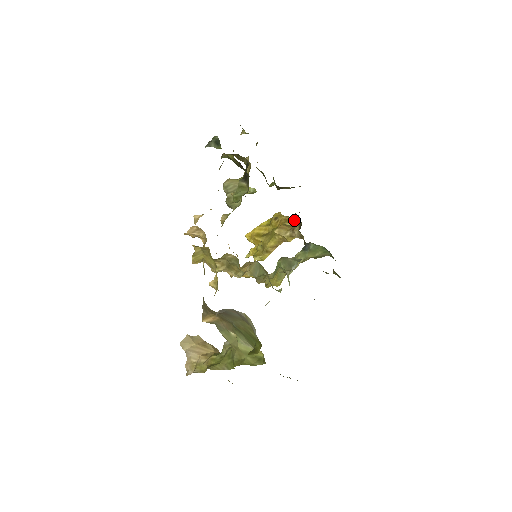
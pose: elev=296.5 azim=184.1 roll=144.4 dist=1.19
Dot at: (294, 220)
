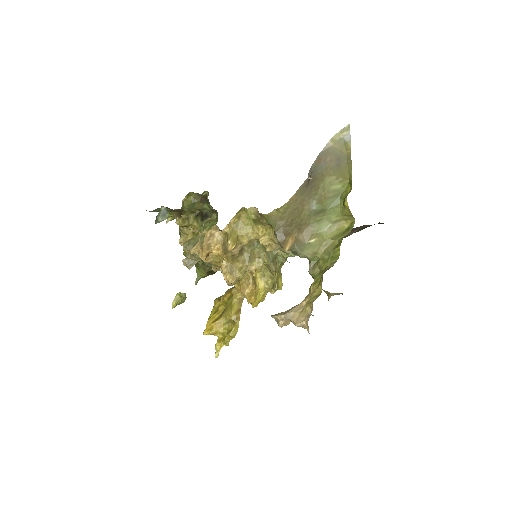
Dot at: occluded
